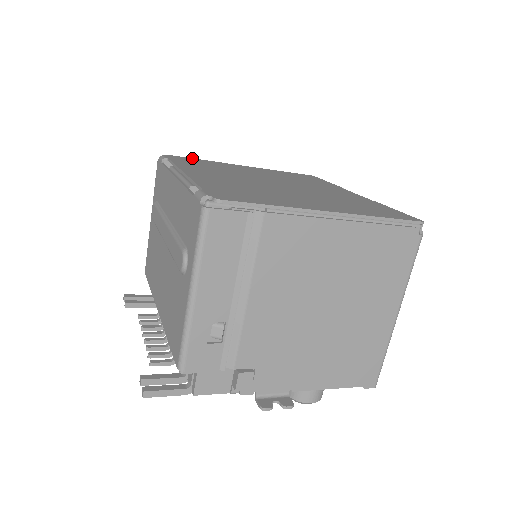
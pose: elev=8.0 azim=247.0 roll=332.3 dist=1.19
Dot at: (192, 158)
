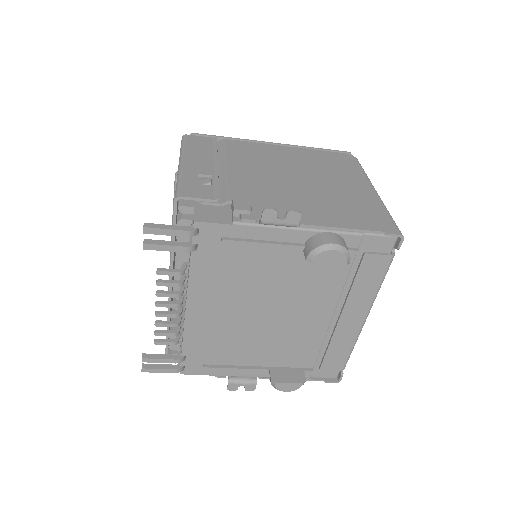
Dot at: occluded
